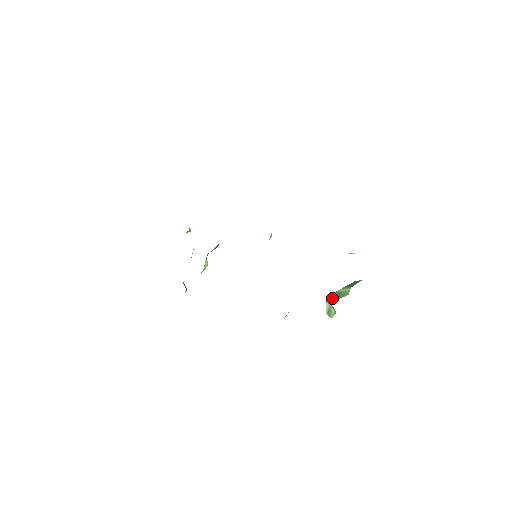
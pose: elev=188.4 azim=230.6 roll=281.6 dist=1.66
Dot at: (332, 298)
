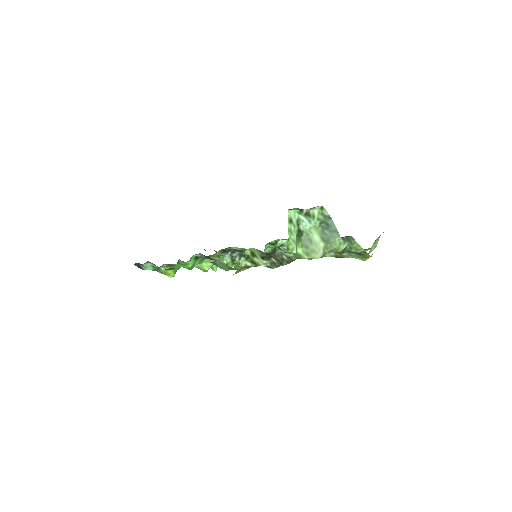
Dot at: (301, 243)
